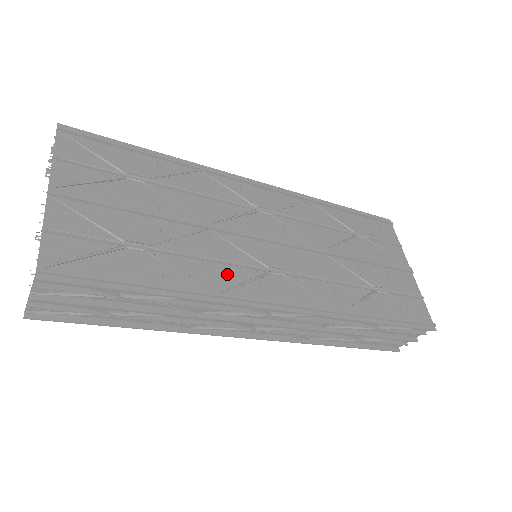
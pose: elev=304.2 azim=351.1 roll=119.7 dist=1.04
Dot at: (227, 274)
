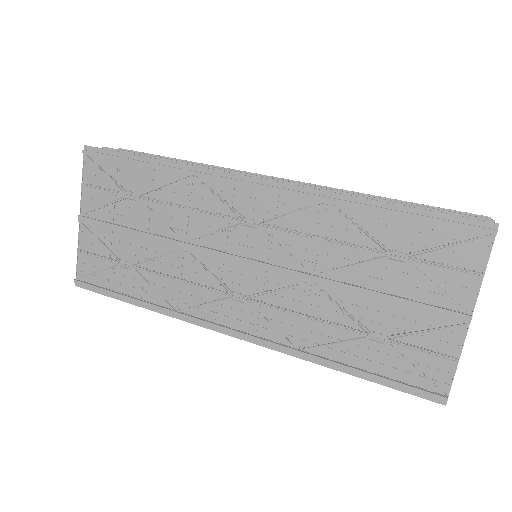
Dot at: (189, 295)
